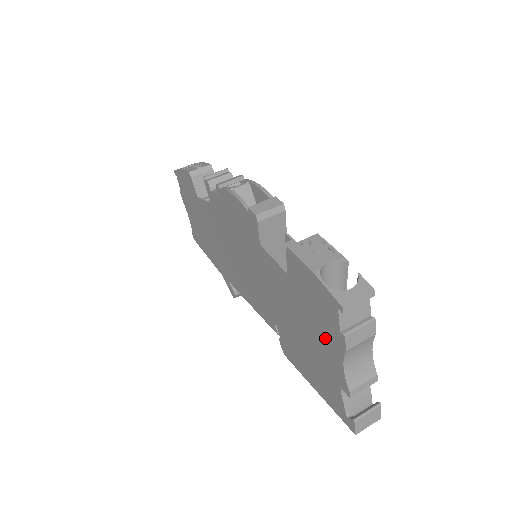
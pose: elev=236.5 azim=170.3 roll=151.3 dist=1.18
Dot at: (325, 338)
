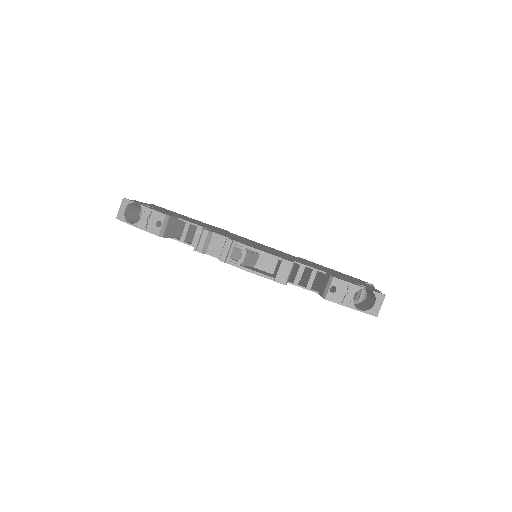
Dot at: occluded
